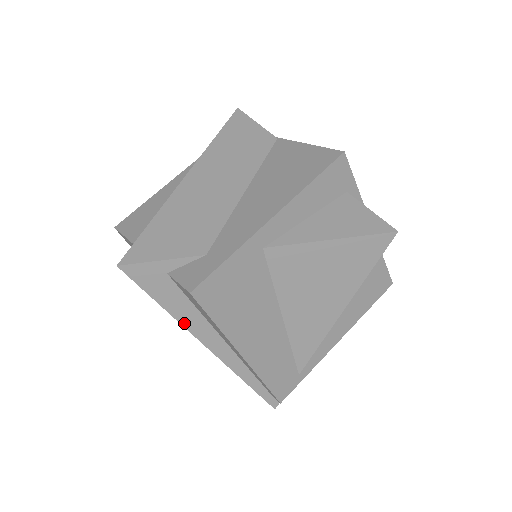
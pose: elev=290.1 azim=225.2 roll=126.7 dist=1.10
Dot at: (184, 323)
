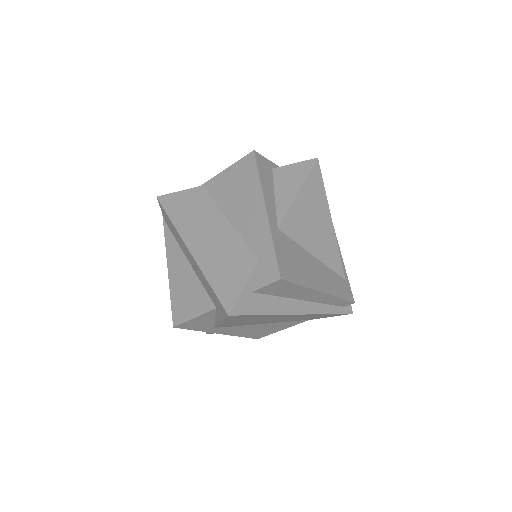
Dot at: (280, 312)
